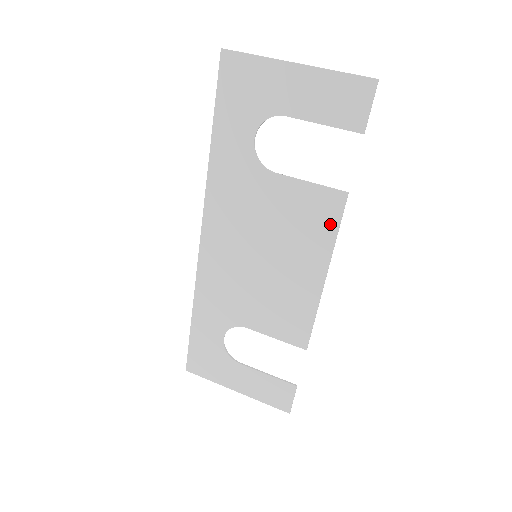
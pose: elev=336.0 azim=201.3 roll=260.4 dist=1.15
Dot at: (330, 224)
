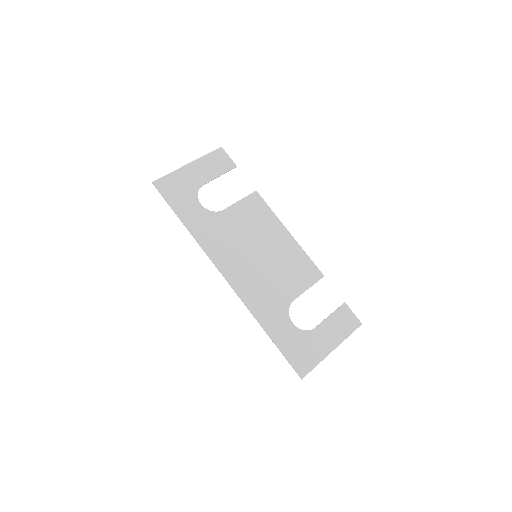
Dot at: (265, 208)
